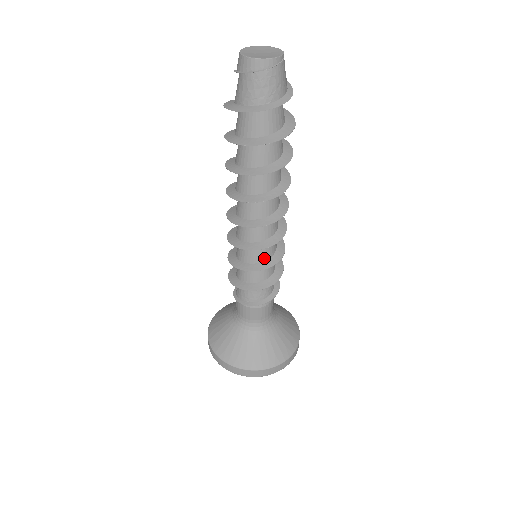
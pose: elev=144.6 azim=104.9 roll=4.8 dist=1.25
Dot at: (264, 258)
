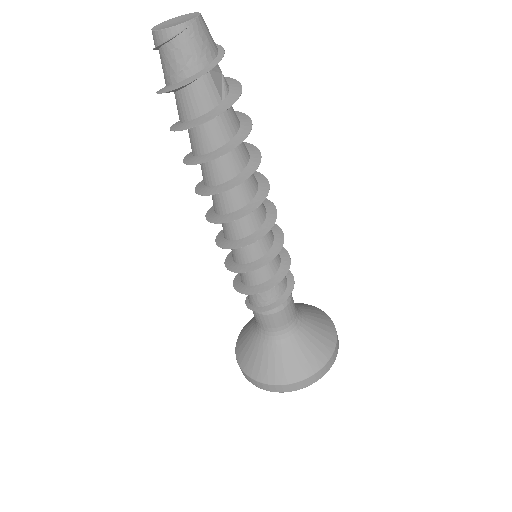
Dot at: (248, 259)
